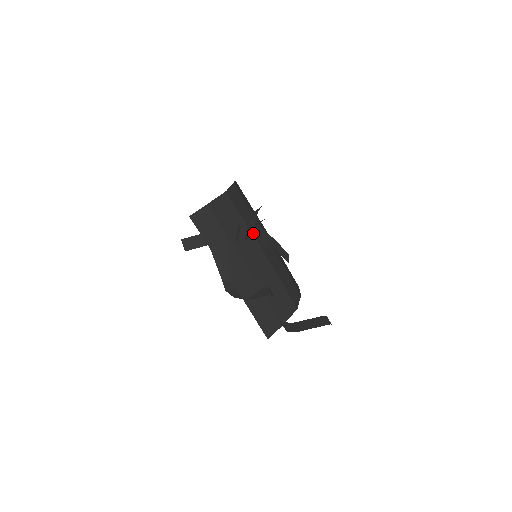
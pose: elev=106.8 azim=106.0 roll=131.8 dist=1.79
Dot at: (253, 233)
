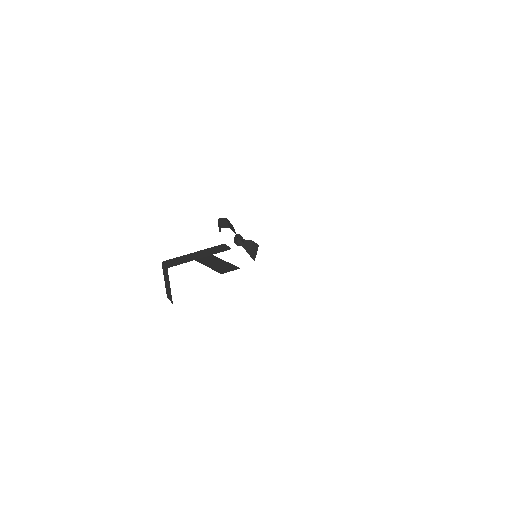
Dot at: occluded
